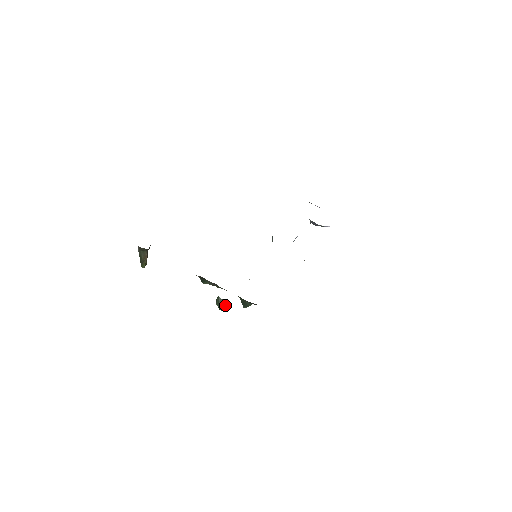
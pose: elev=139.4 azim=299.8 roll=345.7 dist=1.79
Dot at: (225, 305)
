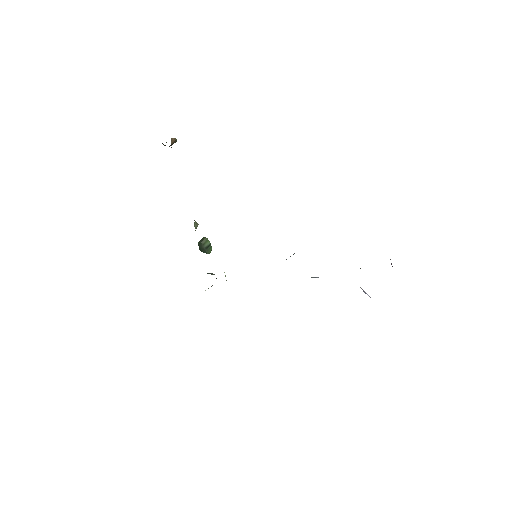
Dot at: (204, 251)
